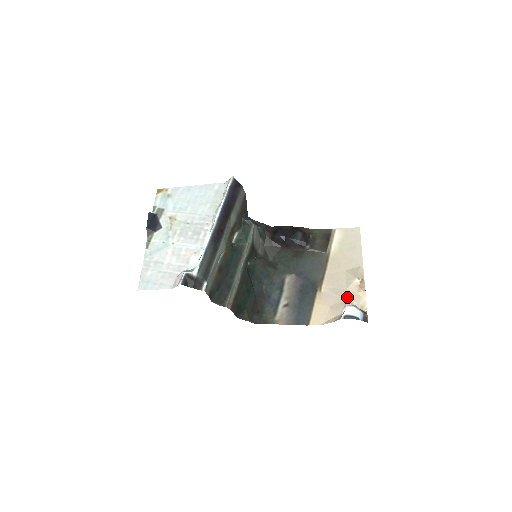
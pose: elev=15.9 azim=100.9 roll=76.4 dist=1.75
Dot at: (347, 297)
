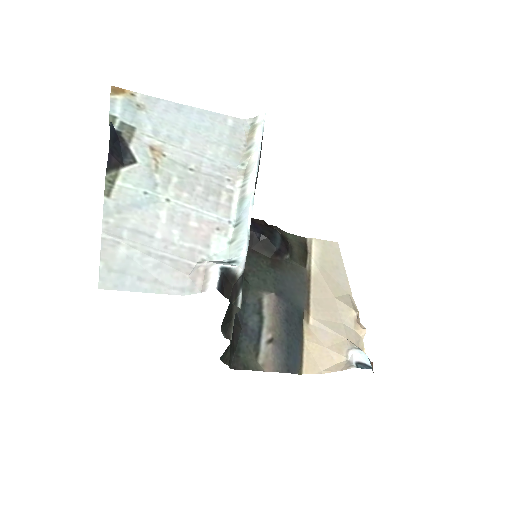
Dot at: (347, 335)
